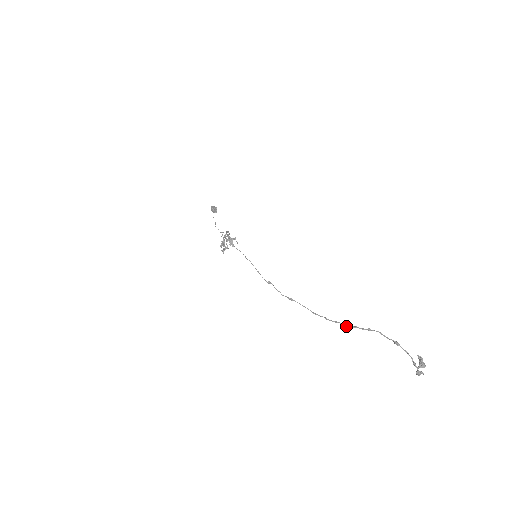
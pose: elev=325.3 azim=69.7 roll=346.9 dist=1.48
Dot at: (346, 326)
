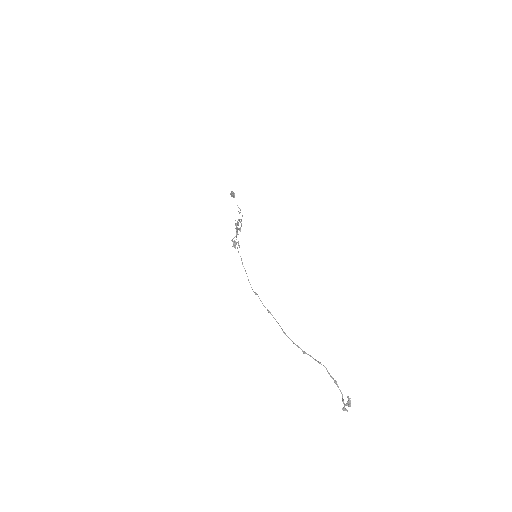
Dot at: (303, 352)
